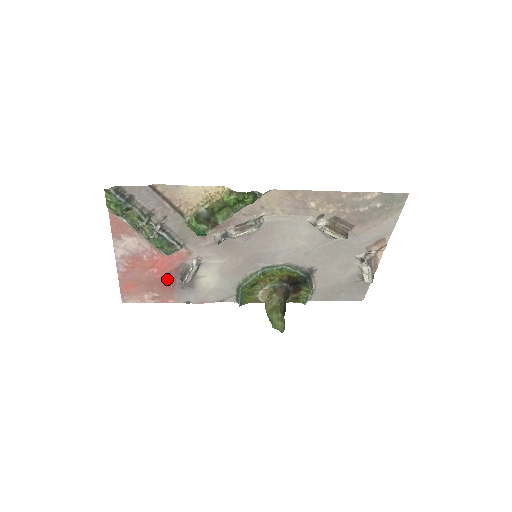
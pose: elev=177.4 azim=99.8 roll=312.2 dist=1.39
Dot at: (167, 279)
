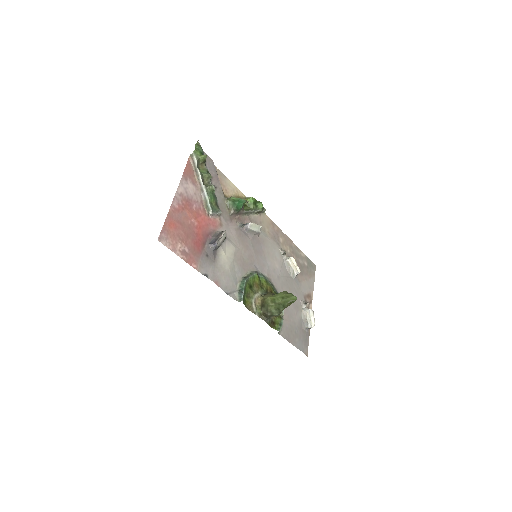
Dot at: (200, 238)
